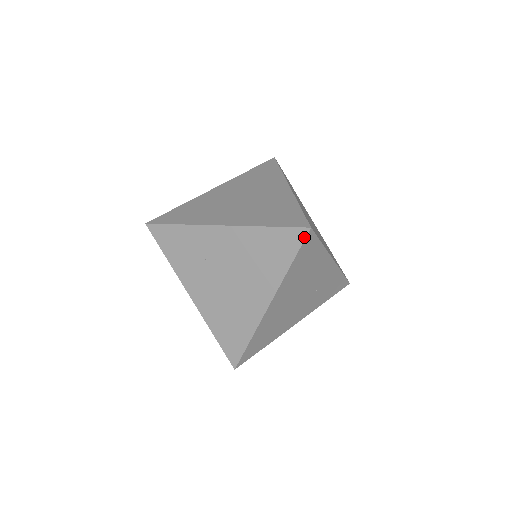
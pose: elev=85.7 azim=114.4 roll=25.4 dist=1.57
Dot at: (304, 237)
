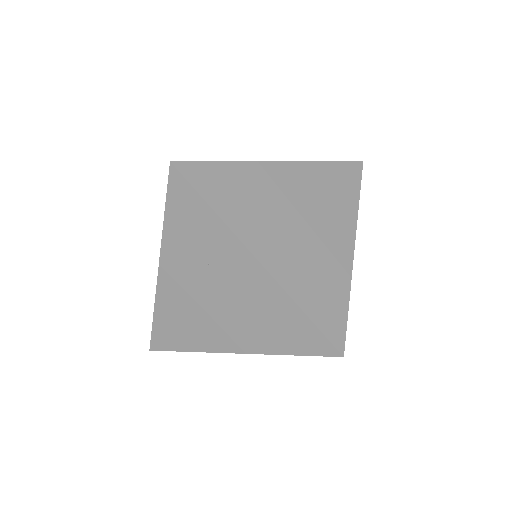
Dot at: (328, 355)
